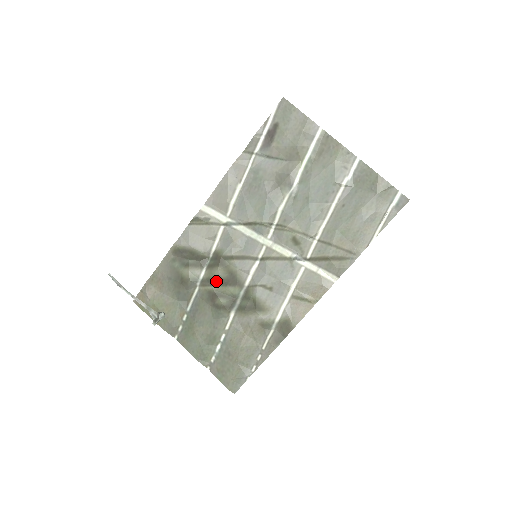
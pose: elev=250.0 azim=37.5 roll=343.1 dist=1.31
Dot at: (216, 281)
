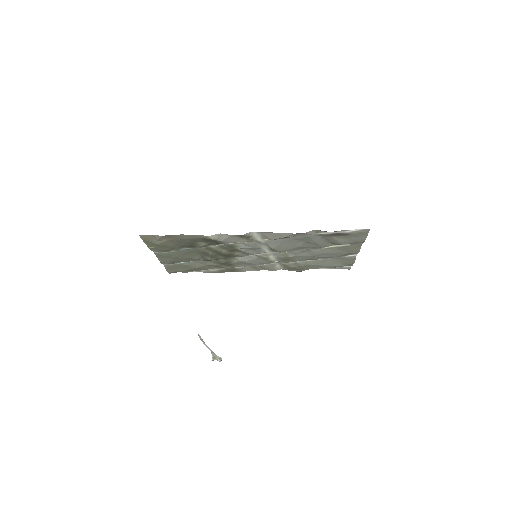
Dot at: (217, 252)
